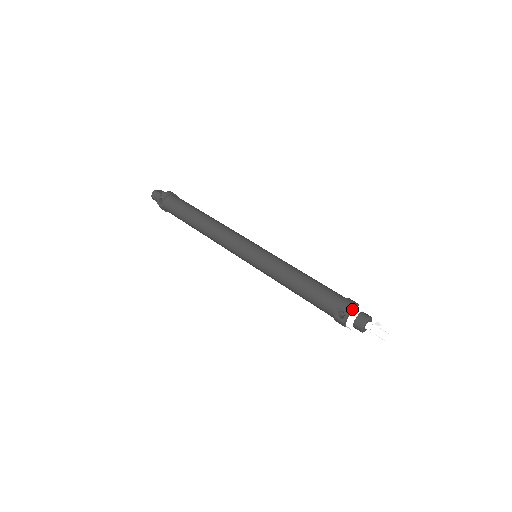
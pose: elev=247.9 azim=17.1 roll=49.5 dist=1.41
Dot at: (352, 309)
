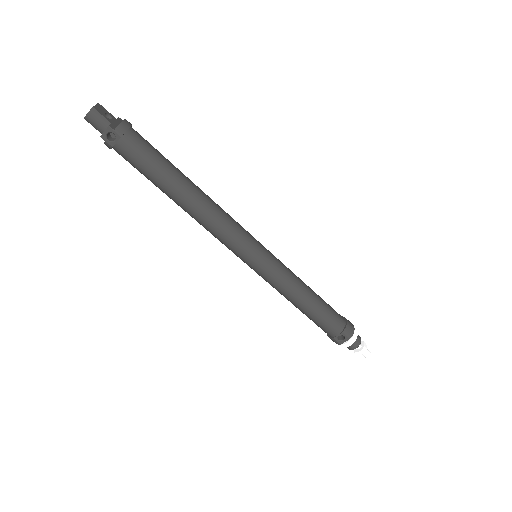
Dot at: (351, 333)
